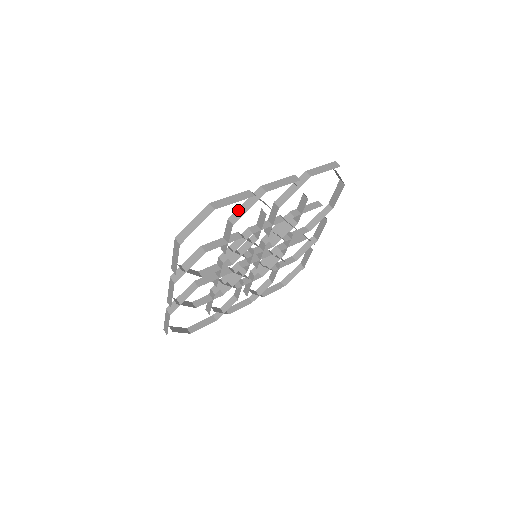
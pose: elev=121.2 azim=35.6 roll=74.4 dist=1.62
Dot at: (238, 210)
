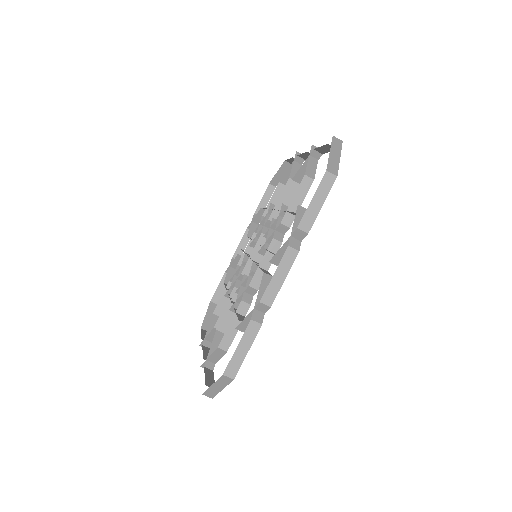
Dot at: (243, 322)
